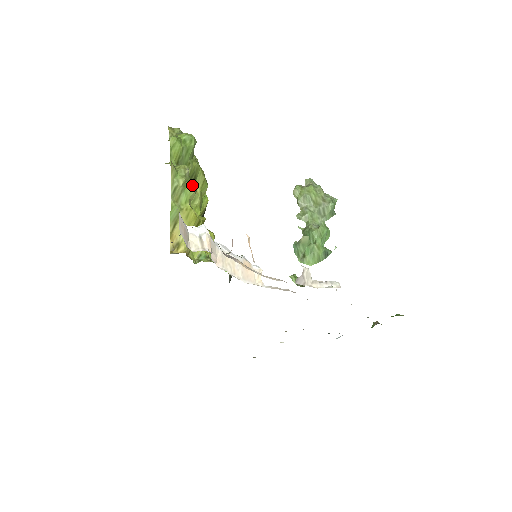
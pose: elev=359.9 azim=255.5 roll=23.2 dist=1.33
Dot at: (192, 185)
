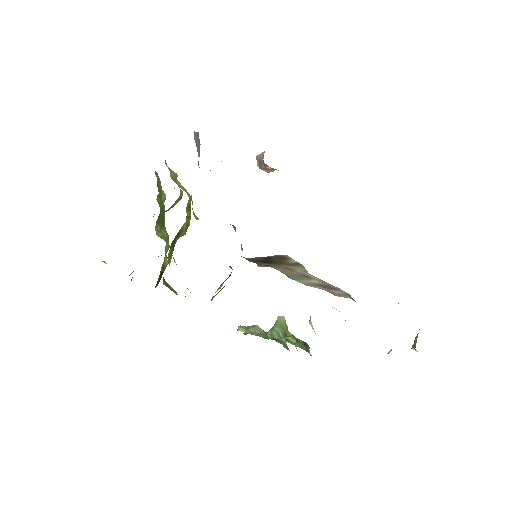
Dot at: occluded
